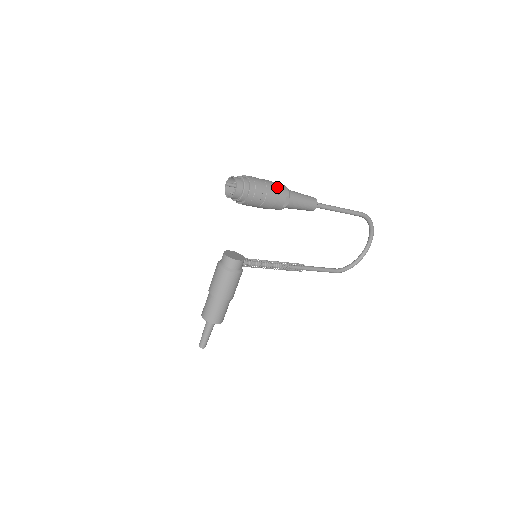
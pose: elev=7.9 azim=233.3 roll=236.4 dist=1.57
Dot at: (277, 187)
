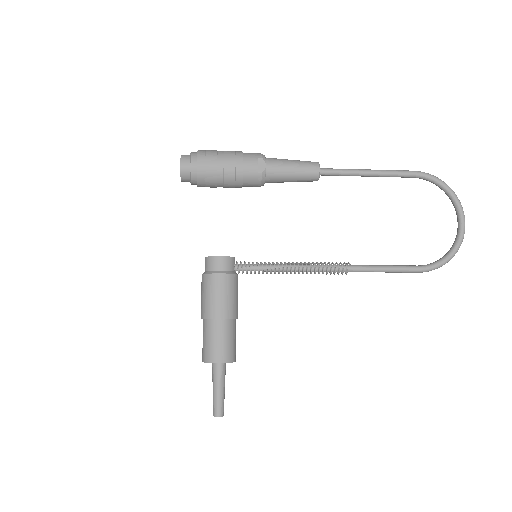
Dot at: (242, 152)
